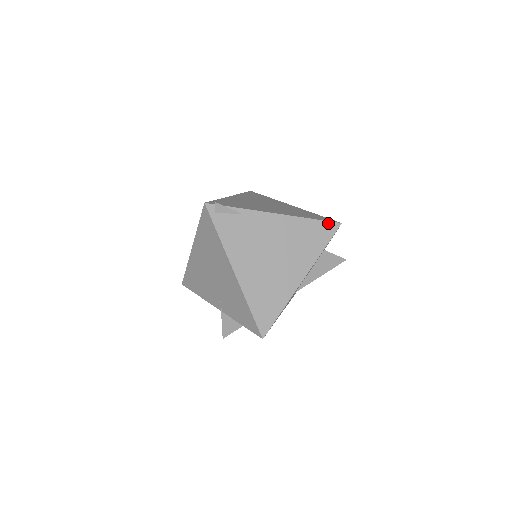
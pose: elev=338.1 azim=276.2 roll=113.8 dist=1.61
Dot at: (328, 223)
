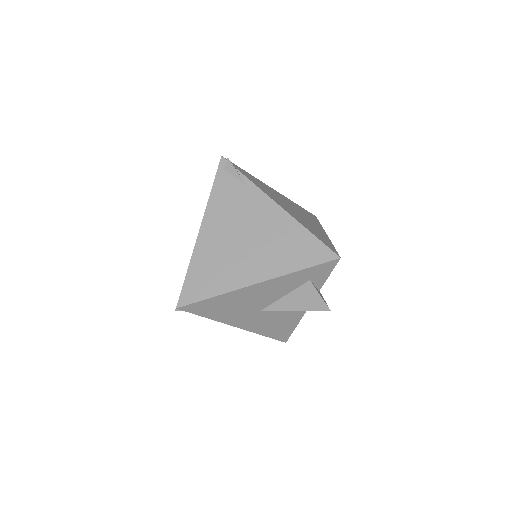
Dot at: (325, 247)
